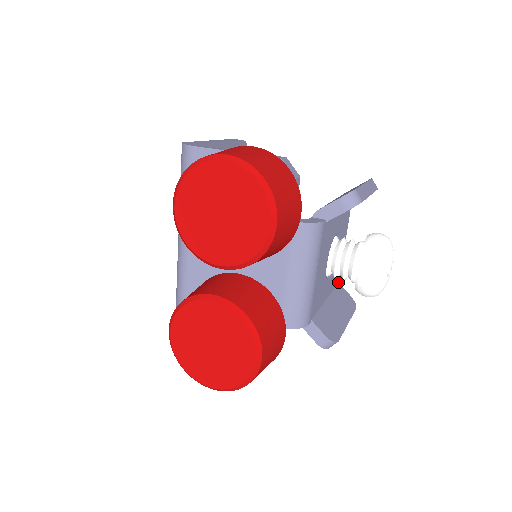
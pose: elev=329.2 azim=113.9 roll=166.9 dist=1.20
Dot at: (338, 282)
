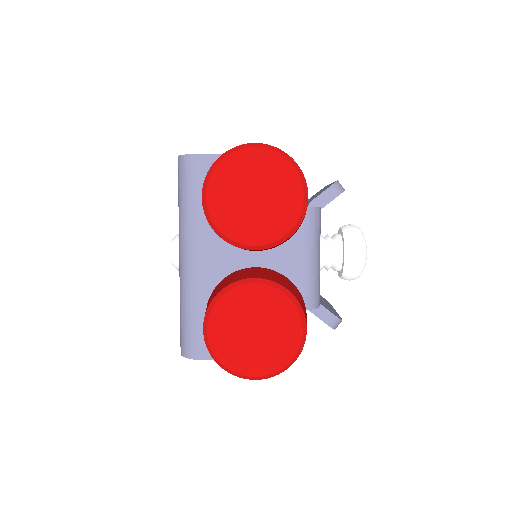
Dot at: occluded
